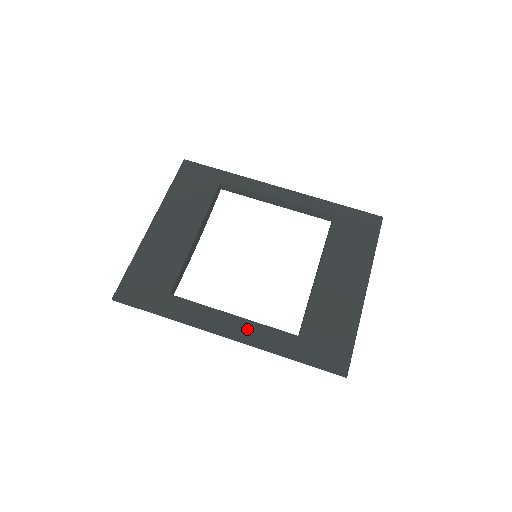
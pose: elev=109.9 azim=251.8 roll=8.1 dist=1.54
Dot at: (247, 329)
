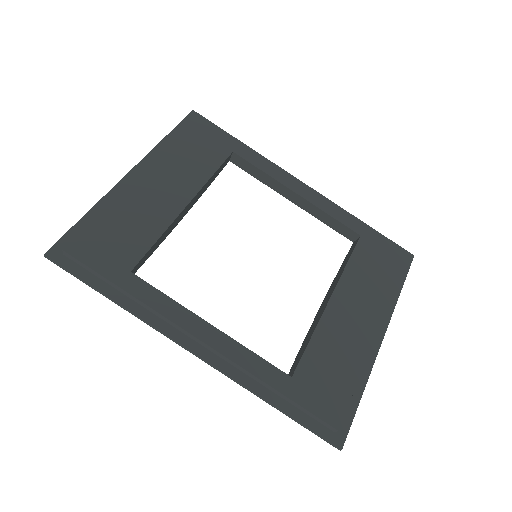
Dot at: (225, 349)
